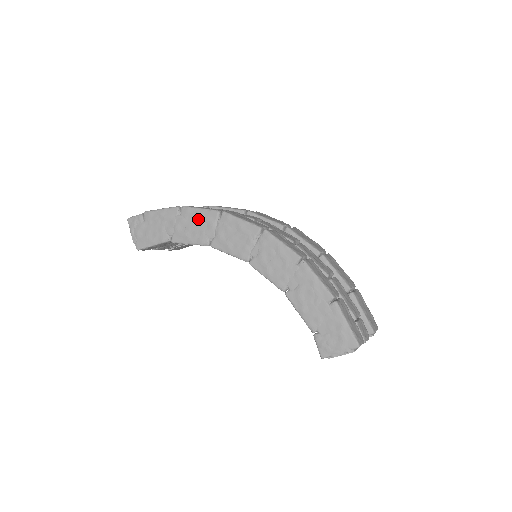
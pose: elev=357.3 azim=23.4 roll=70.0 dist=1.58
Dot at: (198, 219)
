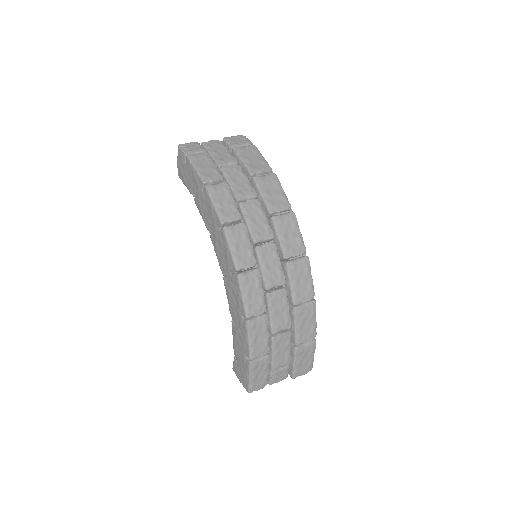
Dot at: (210, 210)
